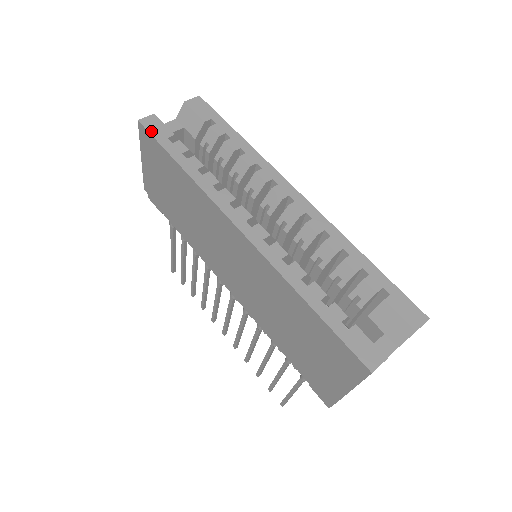
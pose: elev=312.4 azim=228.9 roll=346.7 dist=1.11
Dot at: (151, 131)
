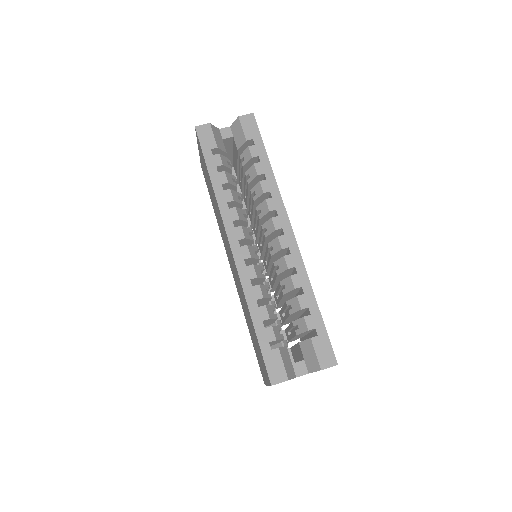
Dot at: (201, 139)
